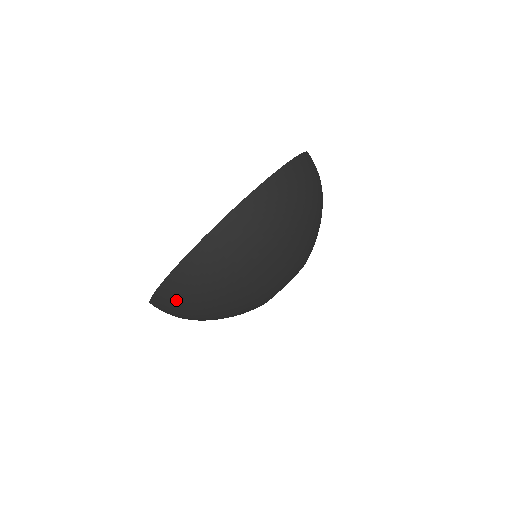
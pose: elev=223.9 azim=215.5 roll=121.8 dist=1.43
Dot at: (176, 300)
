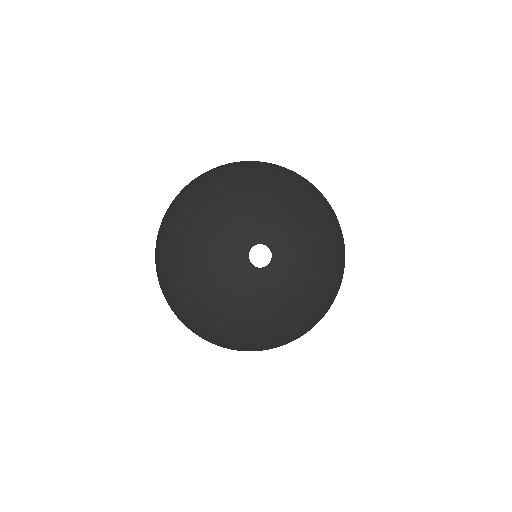
Dot at: (179, 197)
